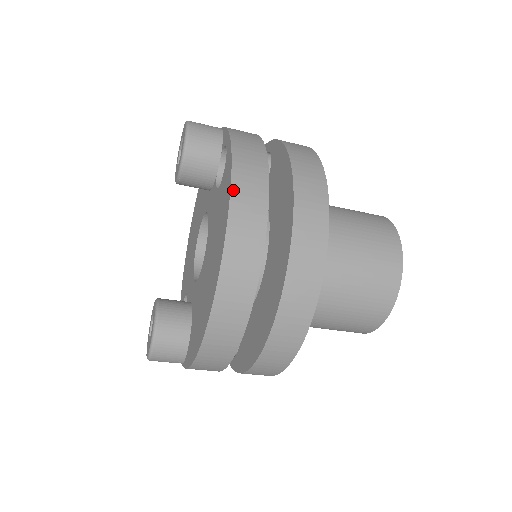
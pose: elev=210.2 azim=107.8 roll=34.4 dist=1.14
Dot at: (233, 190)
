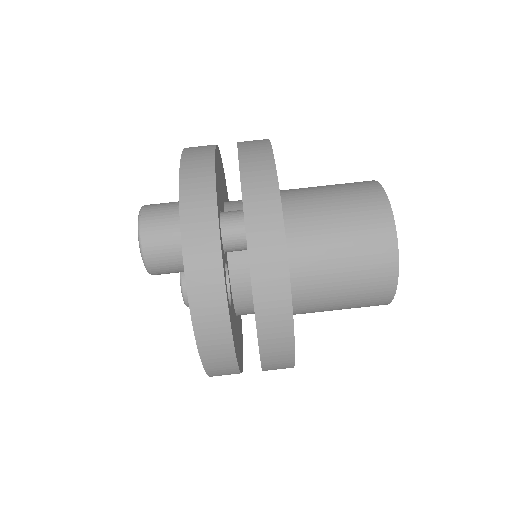
Dot at: occluded
